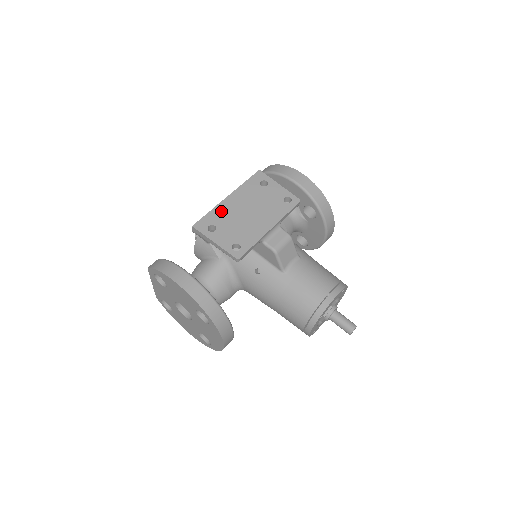
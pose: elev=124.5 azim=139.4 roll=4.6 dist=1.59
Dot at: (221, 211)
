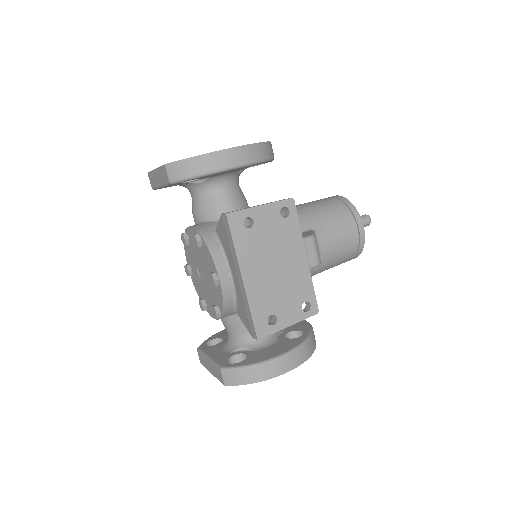
Dot at: (257, 298)
